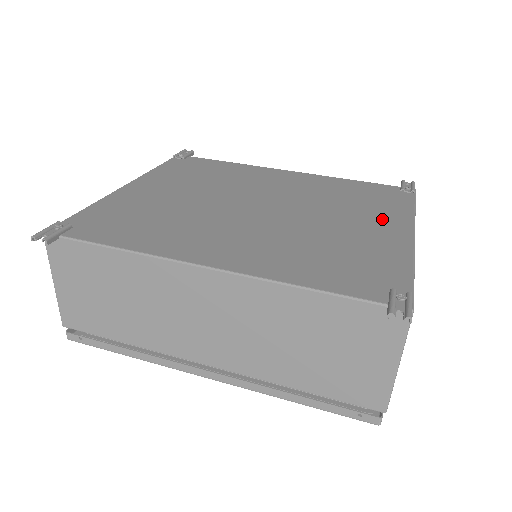
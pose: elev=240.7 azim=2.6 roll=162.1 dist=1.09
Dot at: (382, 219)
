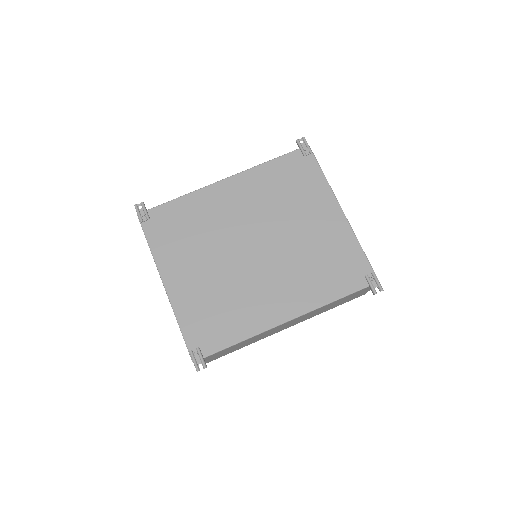
Dot at: (319, 206)
